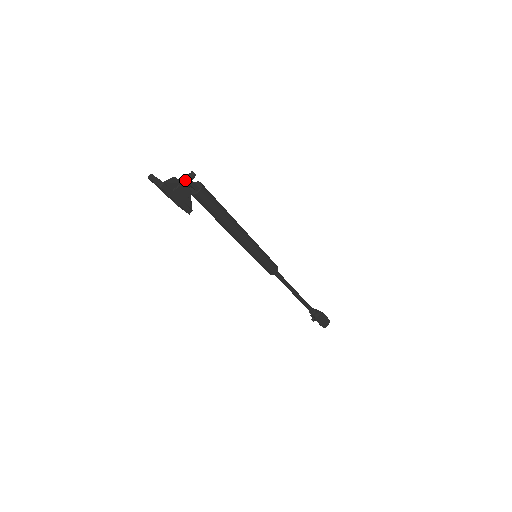
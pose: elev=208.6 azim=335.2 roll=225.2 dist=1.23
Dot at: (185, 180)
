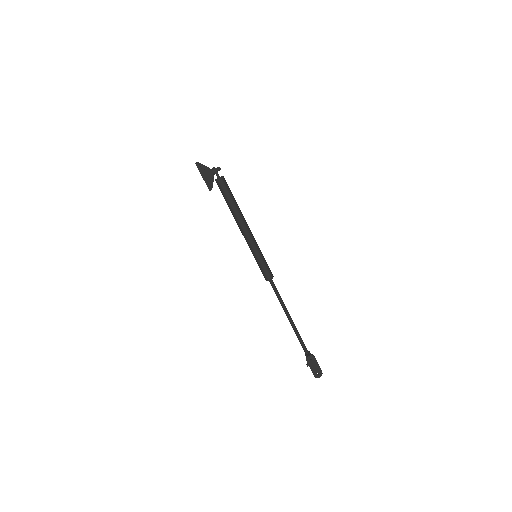
Dot at: (213, 169)
